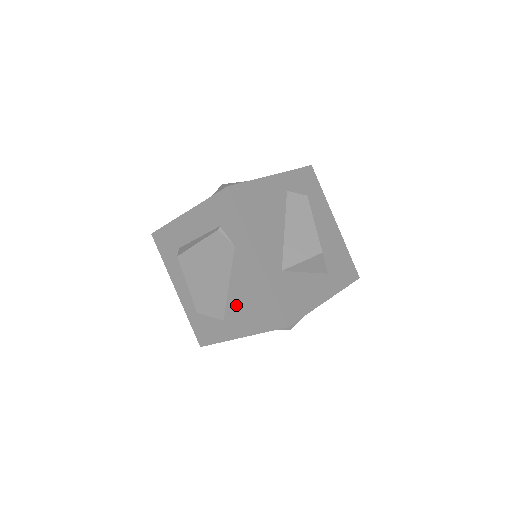
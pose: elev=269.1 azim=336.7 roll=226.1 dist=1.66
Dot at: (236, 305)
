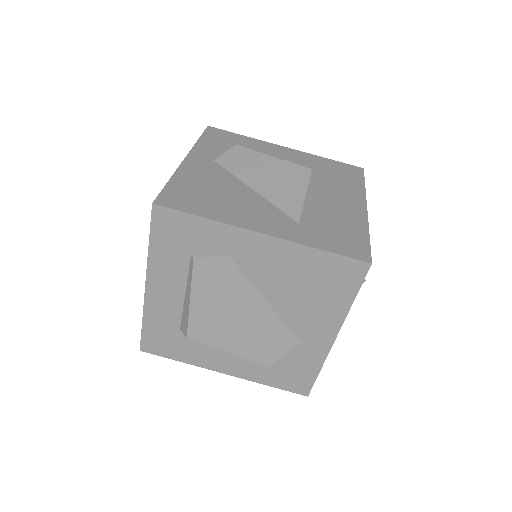
Dot at: (295, 311)
